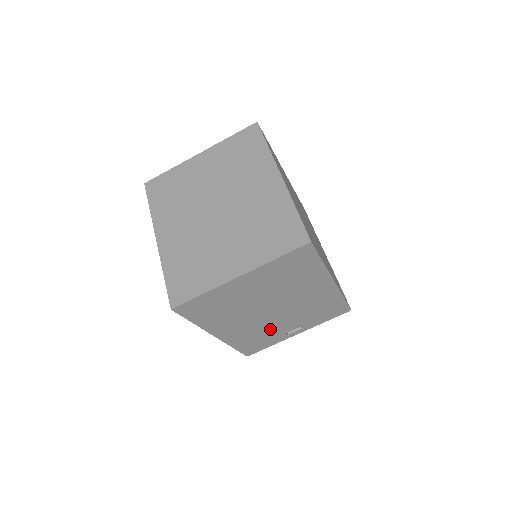
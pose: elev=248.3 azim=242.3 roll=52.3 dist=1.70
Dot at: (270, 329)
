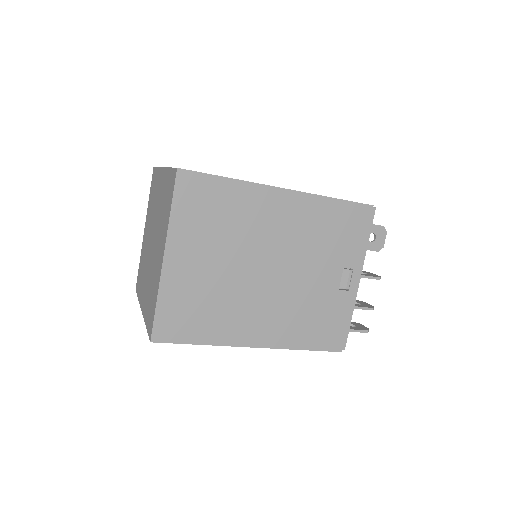
Dot at: (308, 297)
